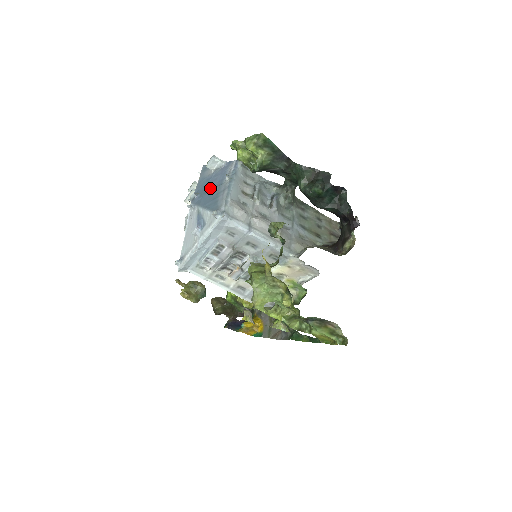
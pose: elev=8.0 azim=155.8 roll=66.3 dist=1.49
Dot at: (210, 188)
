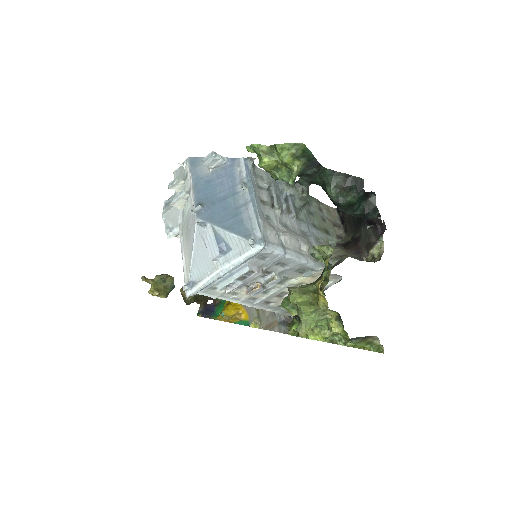
Dot at: (219, 197)
